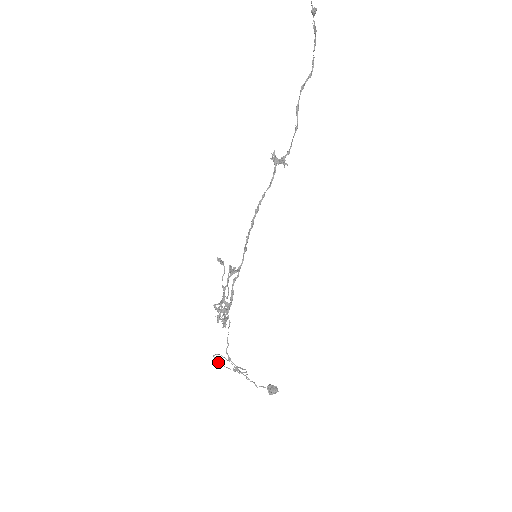
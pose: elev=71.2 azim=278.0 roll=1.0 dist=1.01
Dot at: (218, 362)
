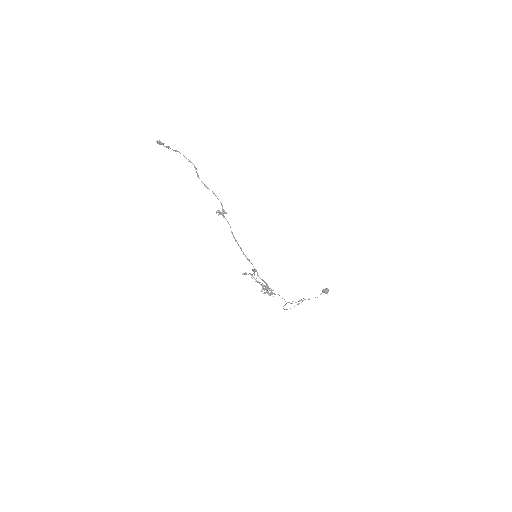
Dot at: (287, 309)
